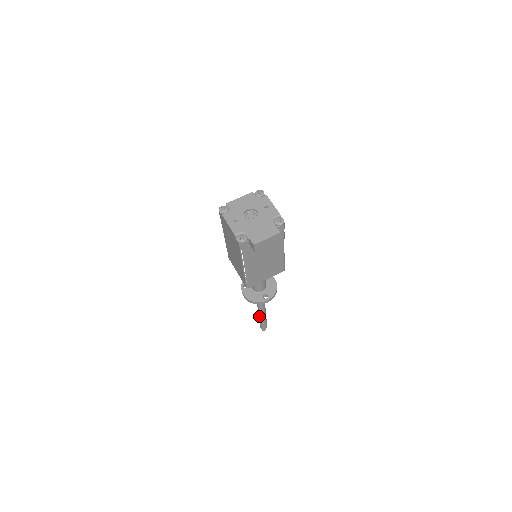
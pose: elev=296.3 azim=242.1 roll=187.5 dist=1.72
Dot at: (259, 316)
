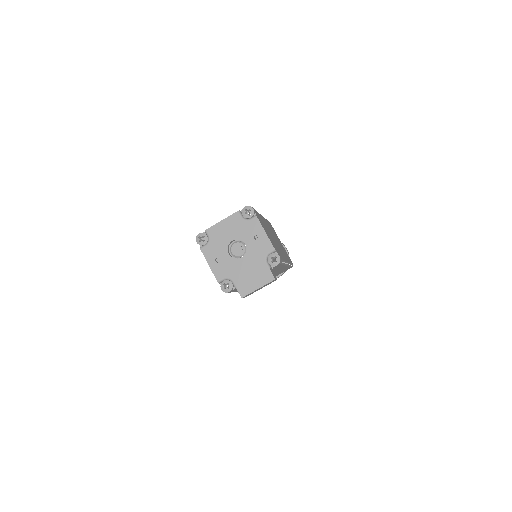
Dot at: occluded
